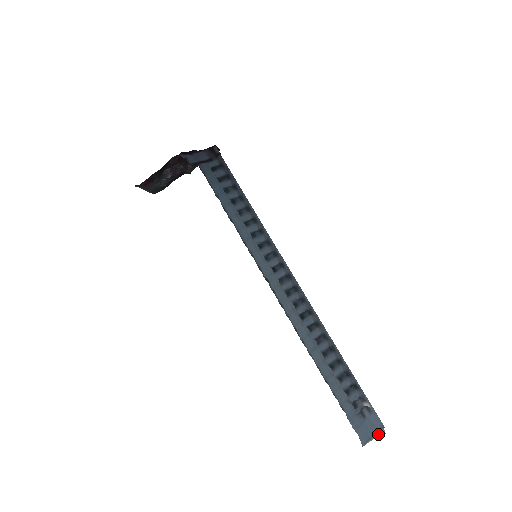
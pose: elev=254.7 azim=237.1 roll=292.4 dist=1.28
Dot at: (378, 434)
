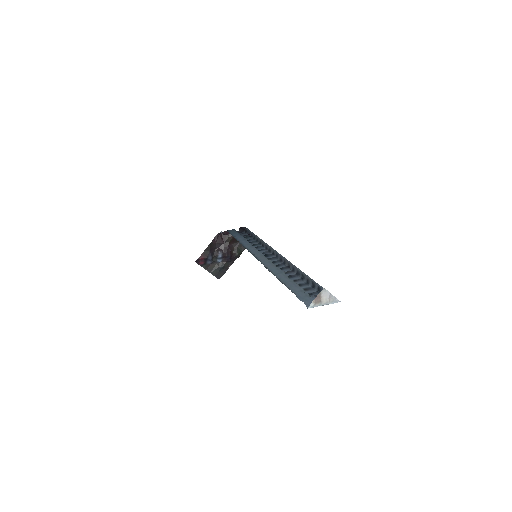
Dot at: (323, 297)
